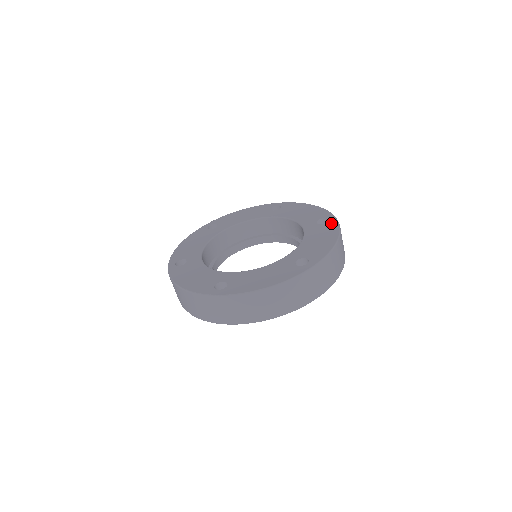
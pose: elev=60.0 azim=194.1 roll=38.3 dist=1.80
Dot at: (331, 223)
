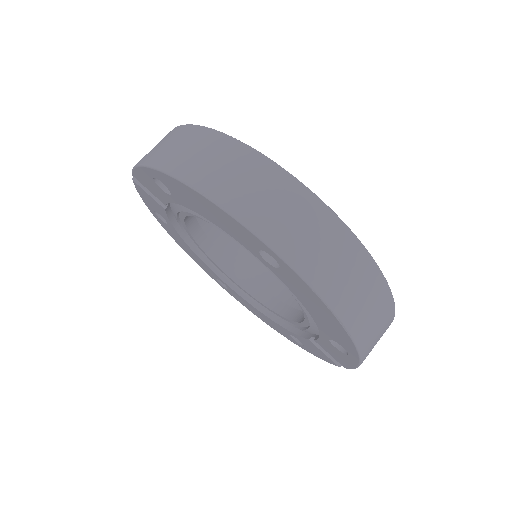
Dot at: occluded
